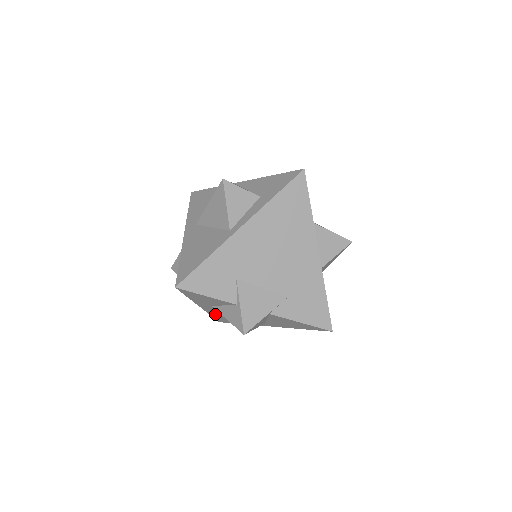
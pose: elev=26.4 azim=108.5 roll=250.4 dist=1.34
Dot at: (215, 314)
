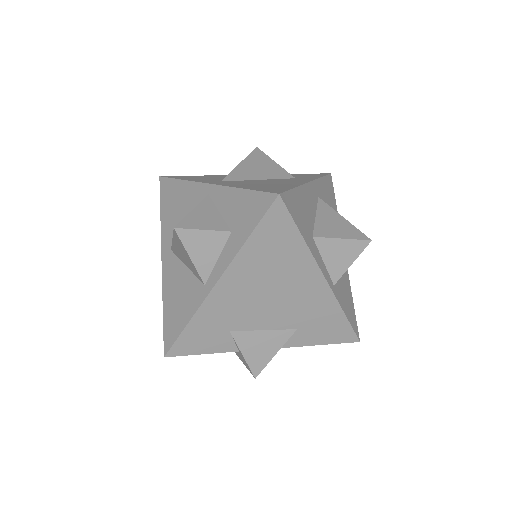
Dot at: occluded
